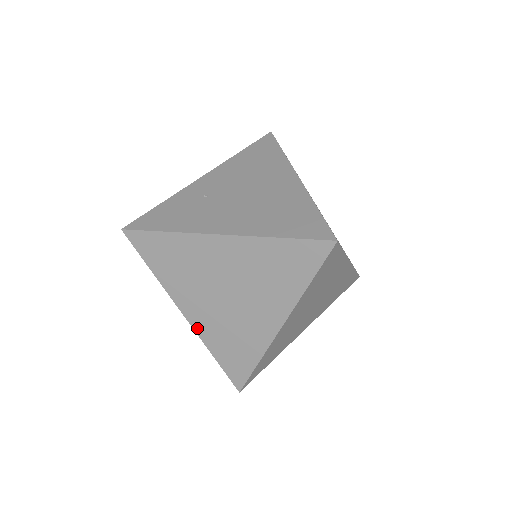
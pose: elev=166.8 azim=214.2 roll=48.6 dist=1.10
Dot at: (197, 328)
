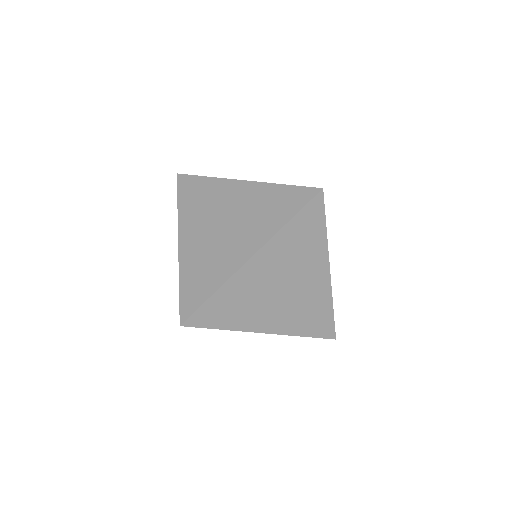
Dot at: (182, 255)
